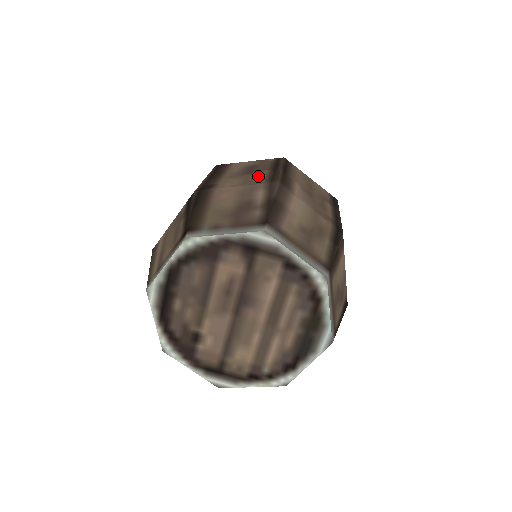
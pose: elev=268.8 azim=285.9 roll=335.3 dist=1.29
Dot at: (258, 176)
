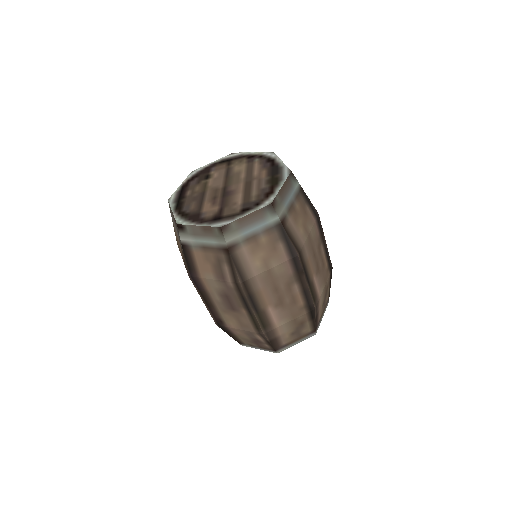
Dot at: (244, 319)
